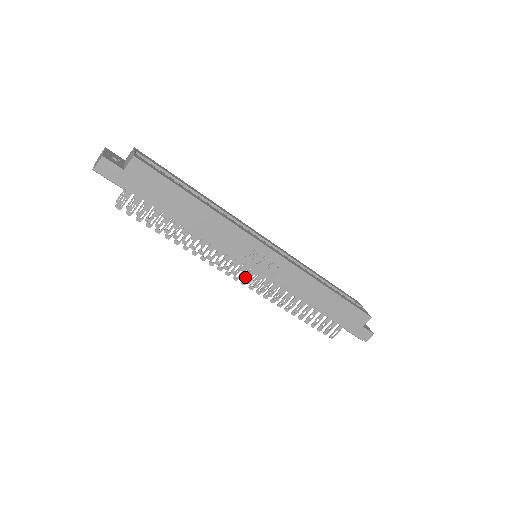
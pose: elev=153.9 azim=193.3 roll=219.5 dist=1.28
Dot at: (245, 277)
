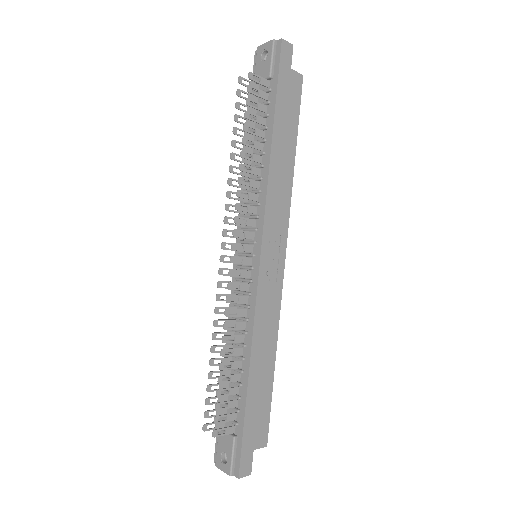
Dot at: occluded
